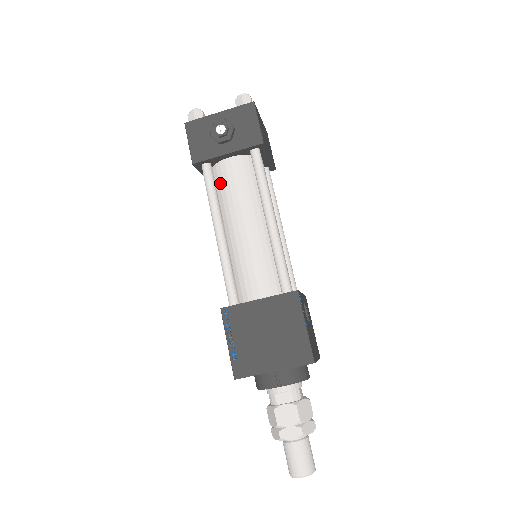
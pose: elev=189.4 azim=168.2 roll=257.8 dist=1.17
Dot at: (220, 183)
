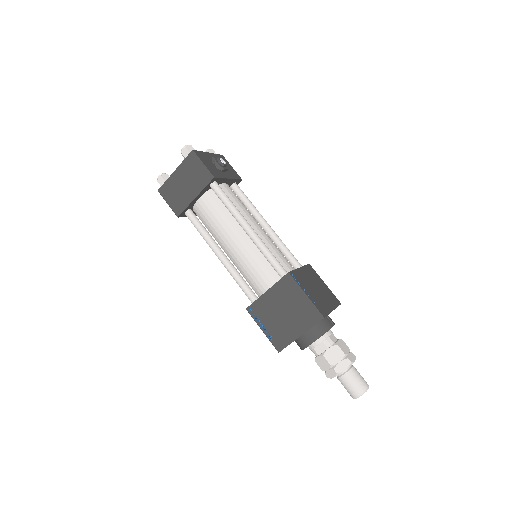
Dot at: occluded
